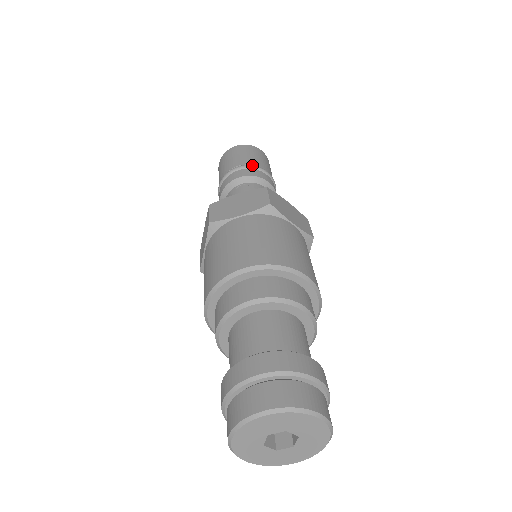
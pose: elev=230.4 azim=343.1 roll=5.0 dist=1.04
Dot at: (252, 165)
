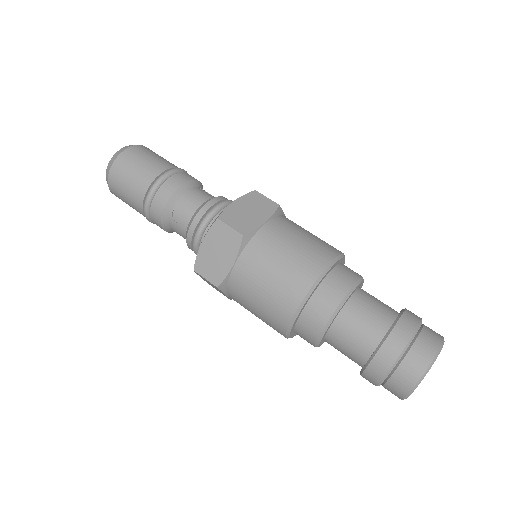
Dot at: (155, 184)
